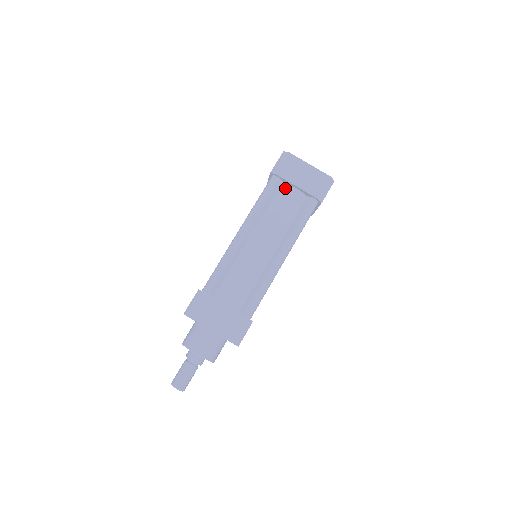
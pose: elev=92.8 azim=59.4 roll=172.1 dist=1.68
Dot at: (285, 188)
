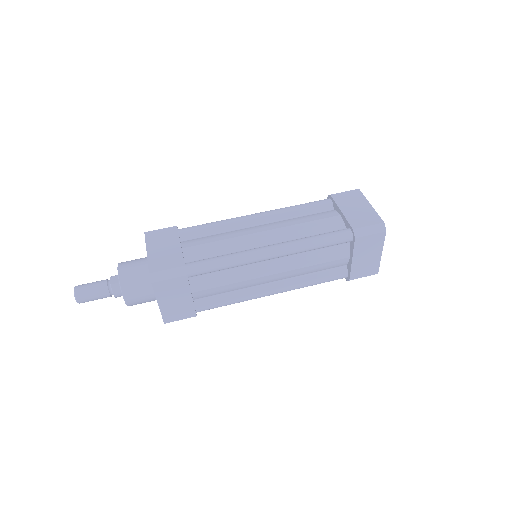
Dot at: (331, 212)
